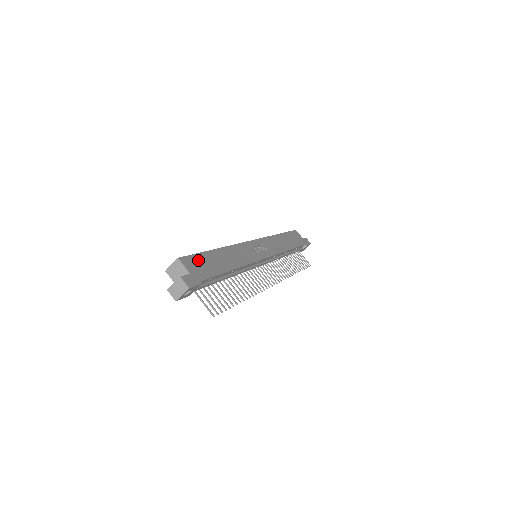
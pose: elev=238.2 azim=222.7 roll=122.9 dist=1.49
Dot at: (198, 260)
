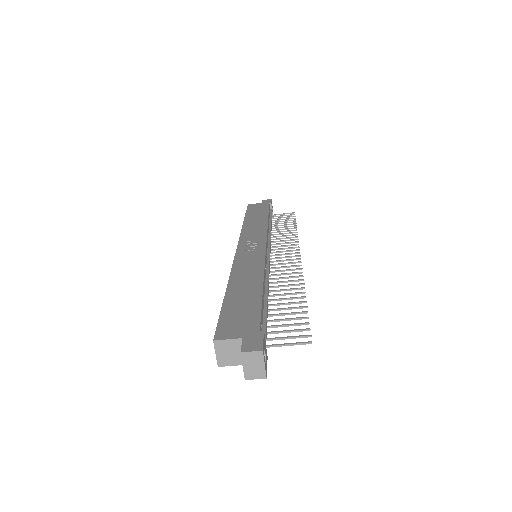
Dot at: (229, 318)
